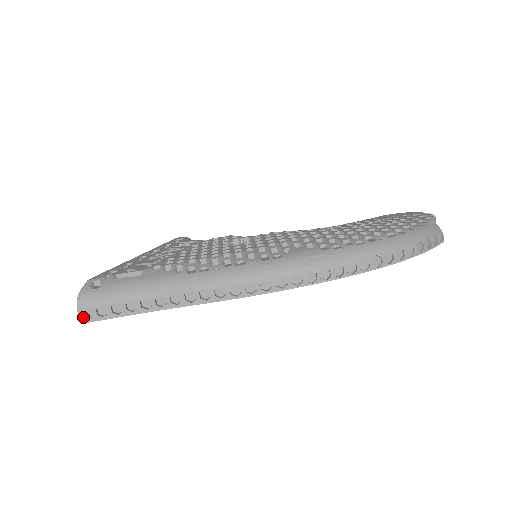
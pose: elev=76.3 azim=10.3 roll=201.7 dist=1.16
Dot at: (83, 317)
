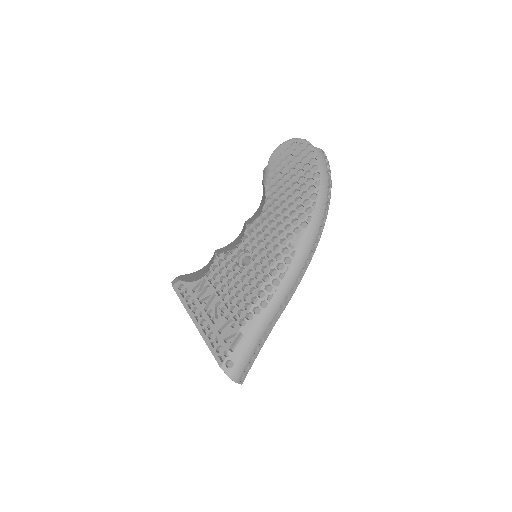
Dot at: (240, 381)
